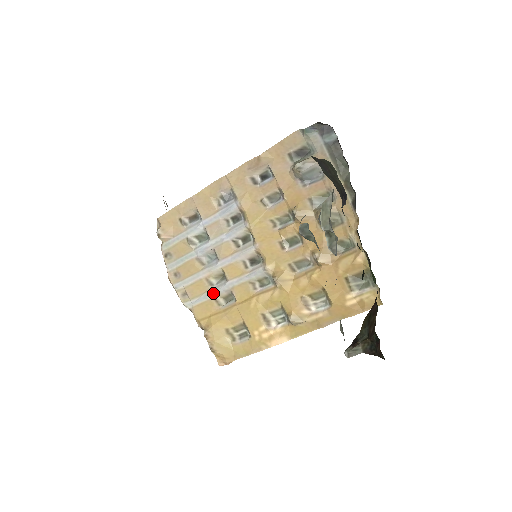
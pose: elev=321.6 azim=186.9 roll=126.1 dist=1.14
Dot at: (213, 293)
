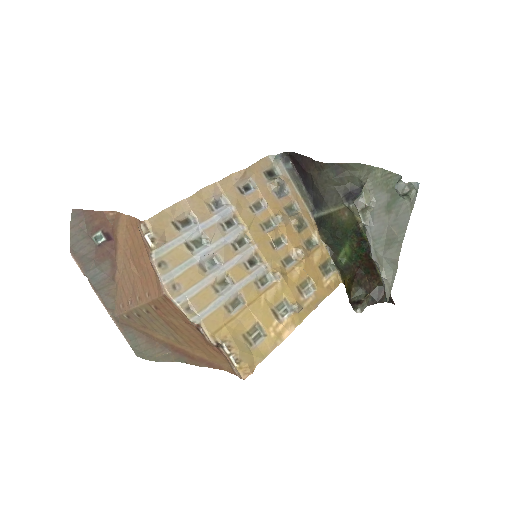
Dot at: (223, 299)
